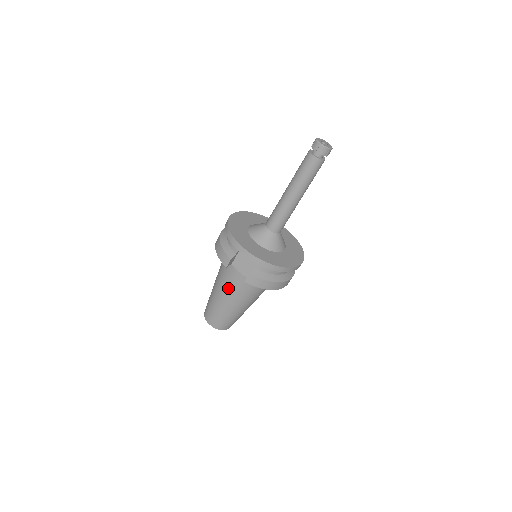
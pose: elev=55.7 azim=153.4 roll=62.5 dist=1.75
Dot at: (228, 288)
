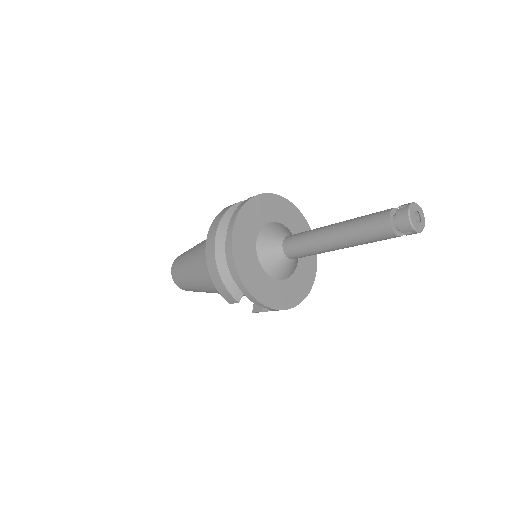
Dot at: occluded
